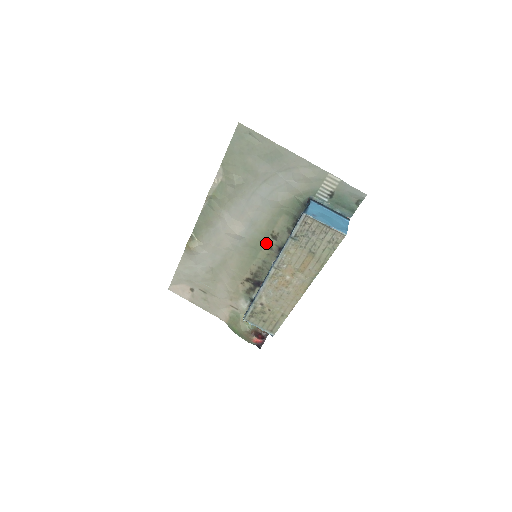
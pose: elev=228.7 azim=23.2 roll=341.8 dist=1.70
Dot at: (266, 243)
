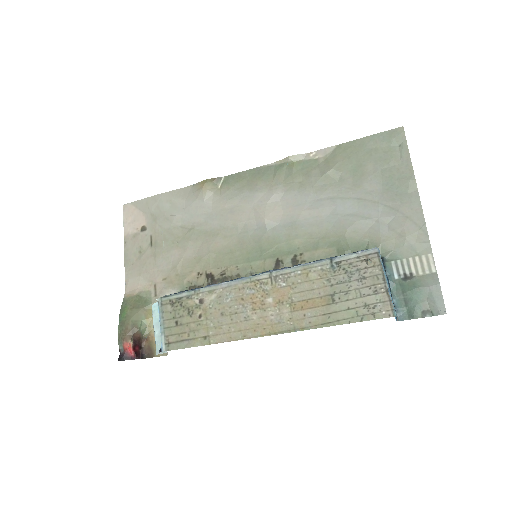
Dot at: (279, 258)
